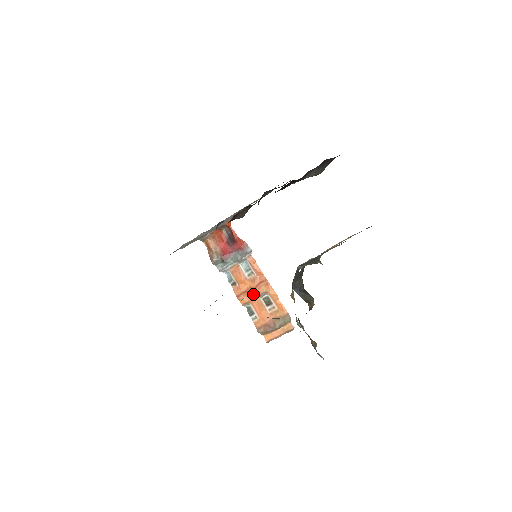
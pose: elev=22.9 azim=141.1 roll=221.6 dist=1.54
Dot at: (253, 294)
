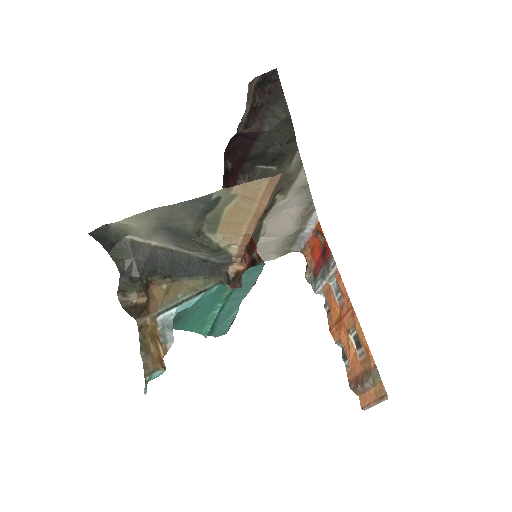
Dot at: (343, 328)
